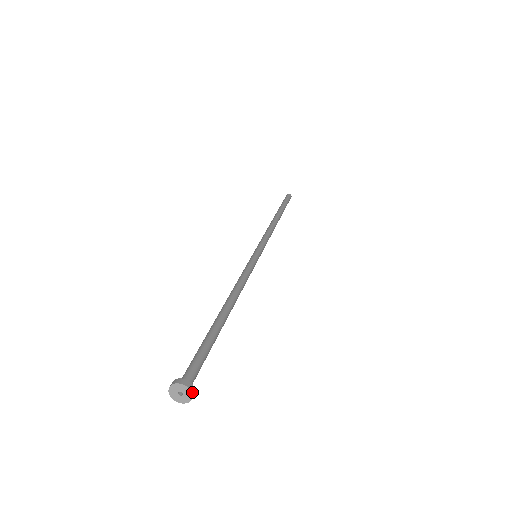
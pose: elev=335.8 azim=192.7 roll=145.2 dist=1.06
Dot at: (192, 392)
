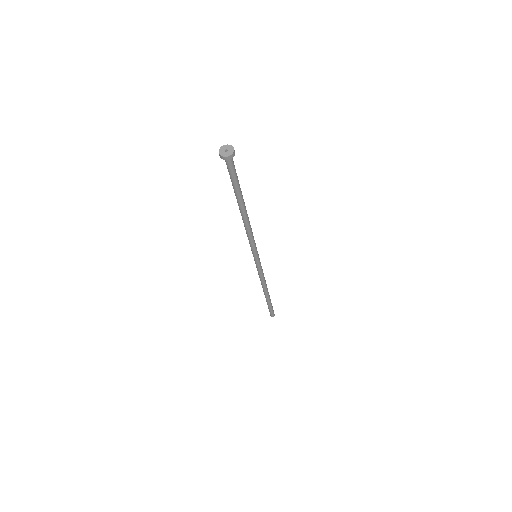
Dot at: occluded
